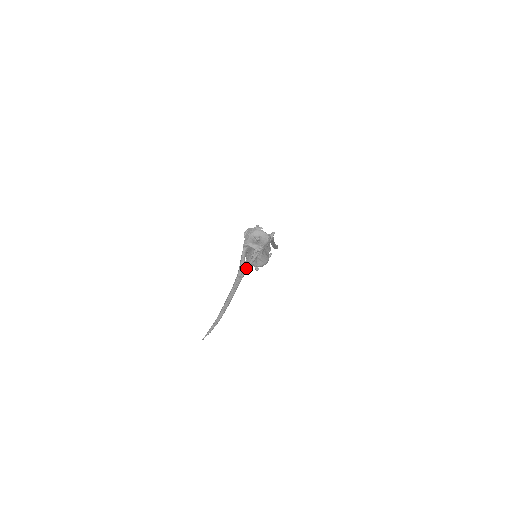
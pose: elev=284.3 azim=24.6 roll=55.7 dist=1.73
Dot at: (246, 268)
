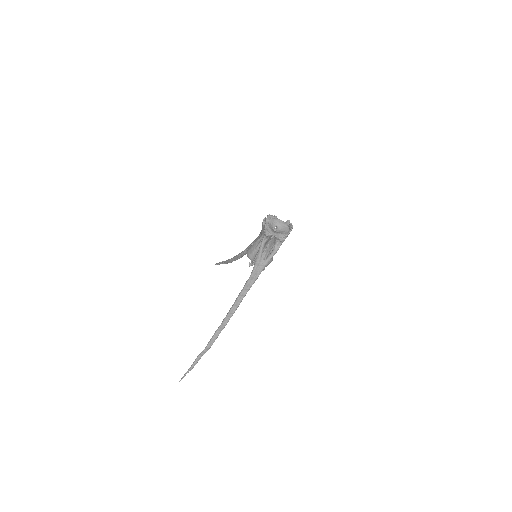
Dot at: (265, 265)
